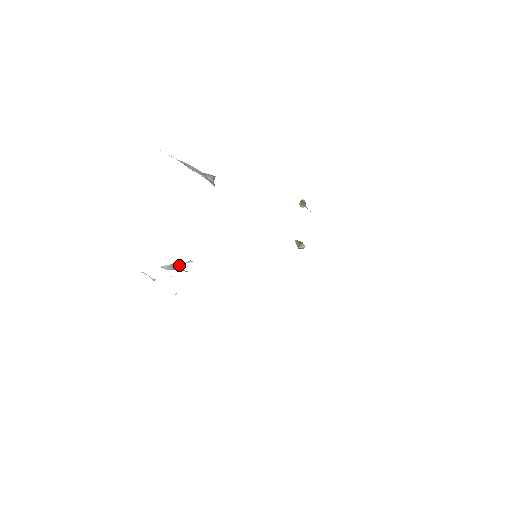
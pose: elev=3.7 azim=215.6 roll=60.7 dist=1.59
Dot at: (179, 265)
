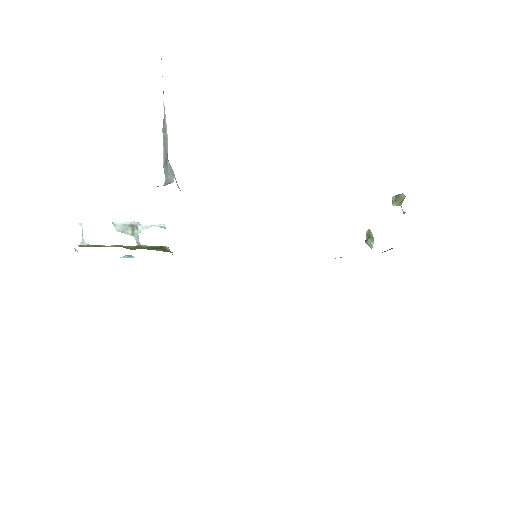
Dot at: (140, 228)
